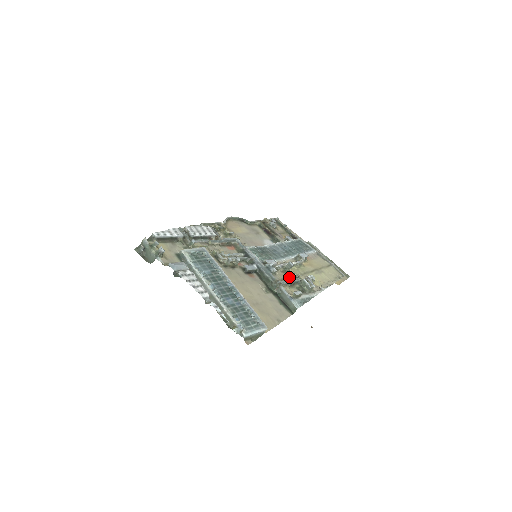
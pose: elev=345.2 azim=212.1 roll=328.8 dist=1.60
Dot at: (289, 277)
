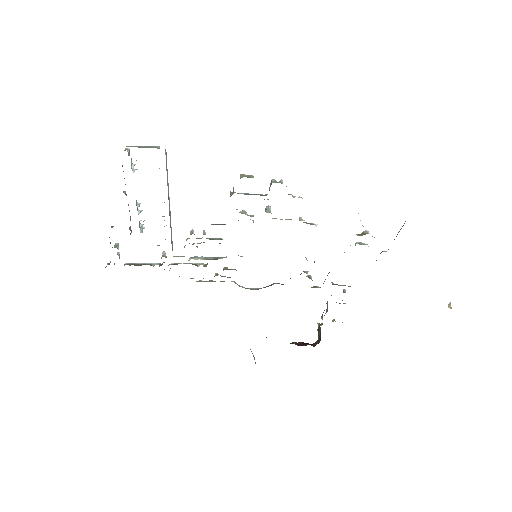
Dot at: occluded
